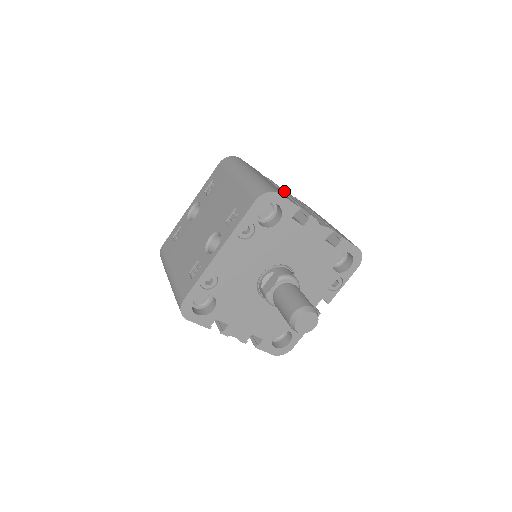
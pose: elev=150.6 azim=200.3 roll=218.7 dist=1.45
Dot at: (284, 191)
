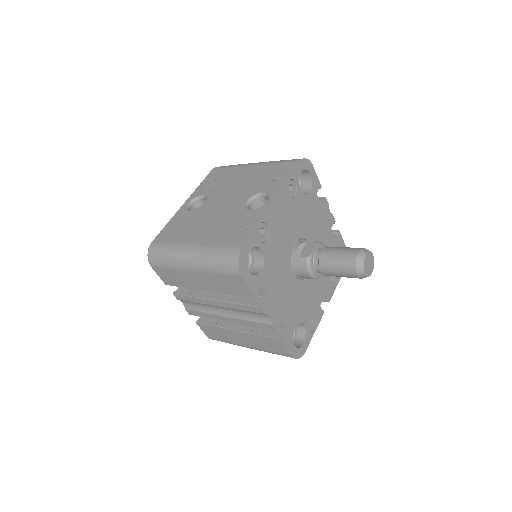
Dot at: occluded
